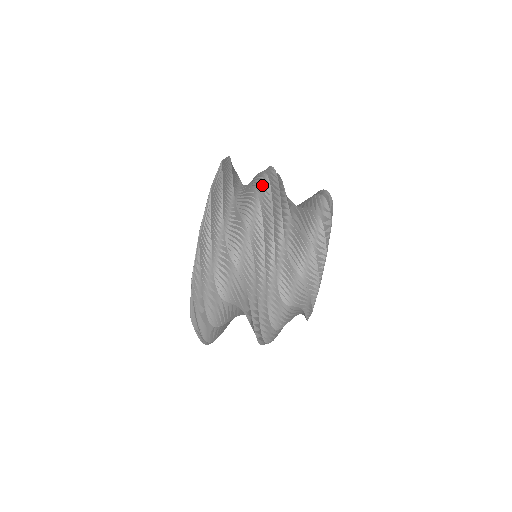
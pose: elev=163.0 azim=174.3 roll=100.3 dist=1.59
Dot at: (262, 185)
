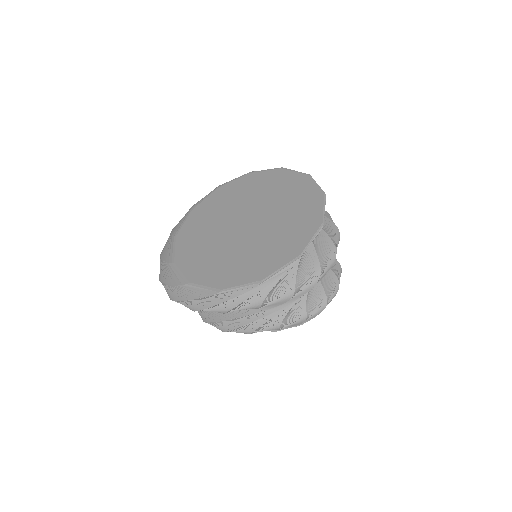
Dot at: (338, 242)
